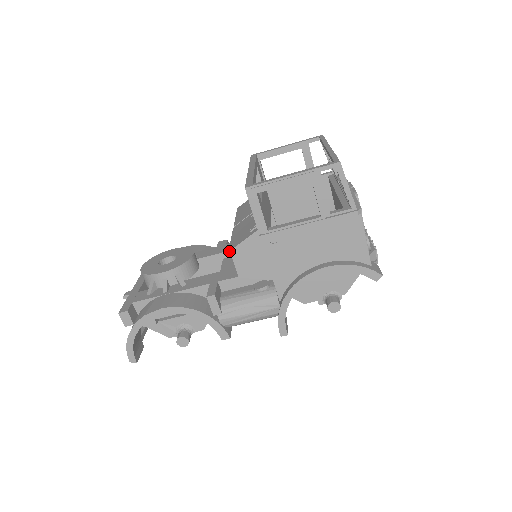
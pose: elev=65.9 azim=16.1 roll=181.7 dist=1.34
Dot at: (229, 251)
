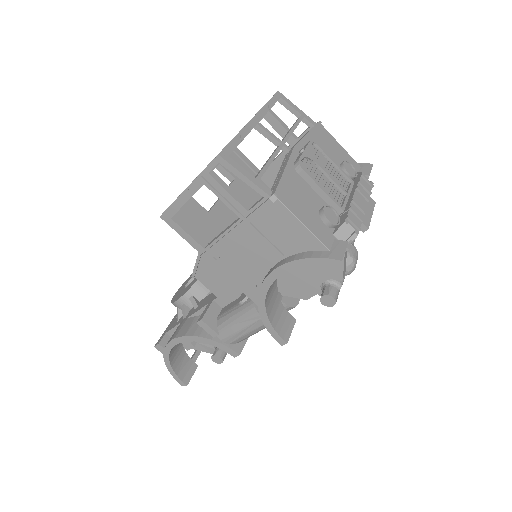
Dot at: (191, 276)
